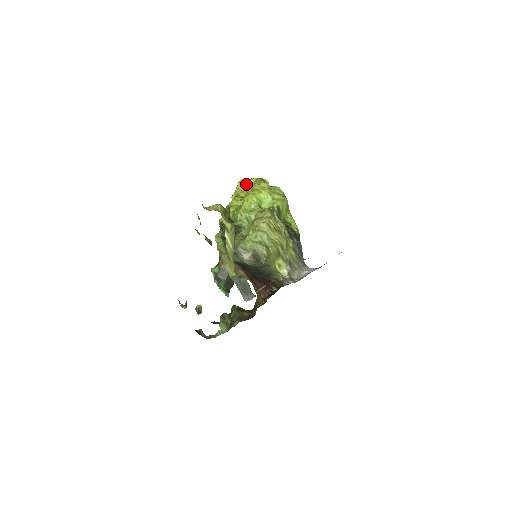
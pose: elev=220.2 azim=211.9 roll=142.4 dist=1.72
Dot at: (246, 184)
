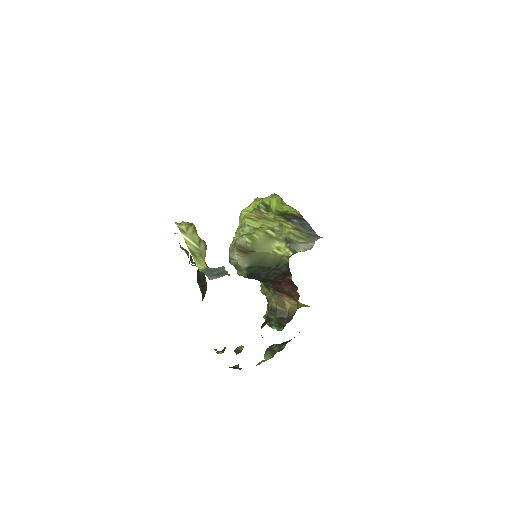
Dot at: occluded
